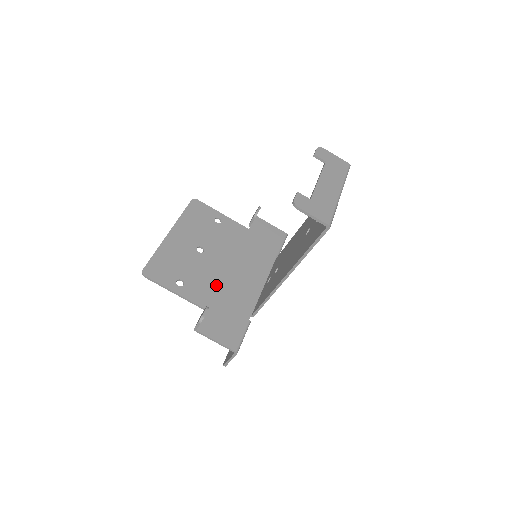
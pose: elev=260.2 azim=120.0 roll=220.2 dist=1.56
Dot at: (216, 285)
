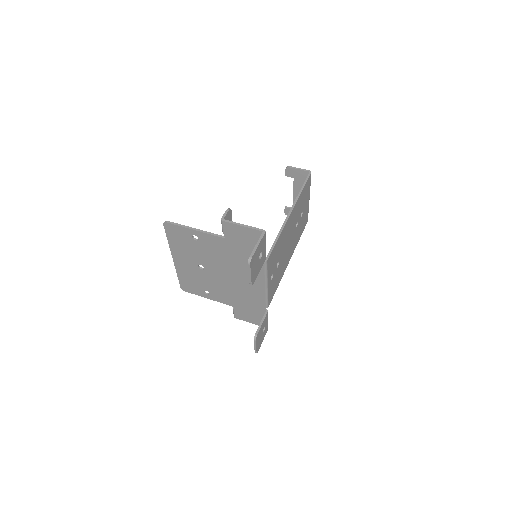
Dot at: (225, 256)
